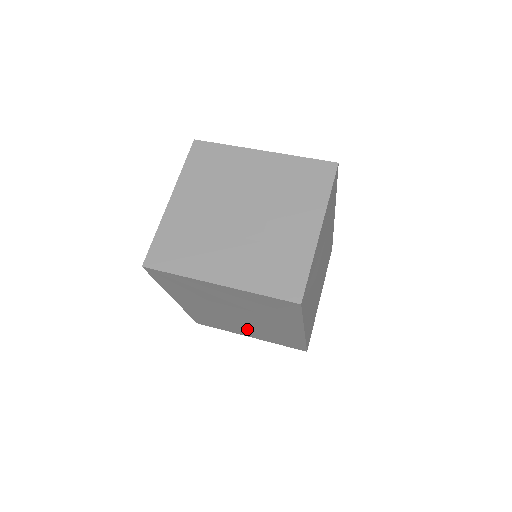
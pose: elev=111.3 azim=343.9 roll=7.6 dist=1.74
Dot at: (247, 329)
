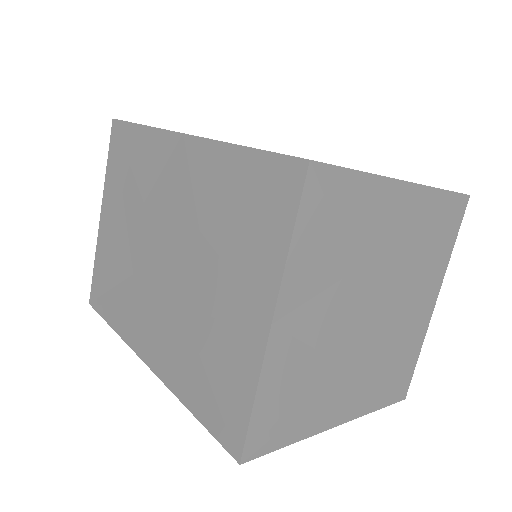
Dot at: occluded
